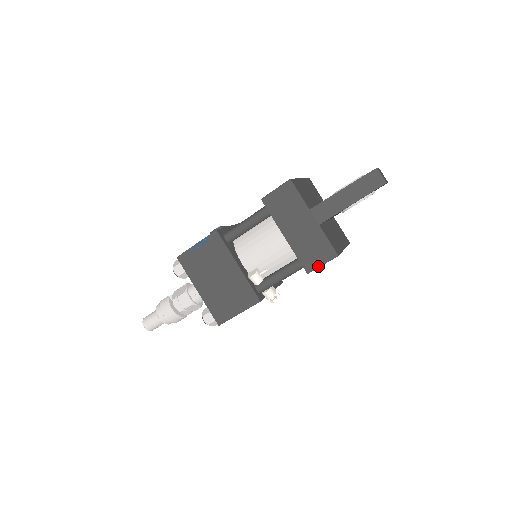
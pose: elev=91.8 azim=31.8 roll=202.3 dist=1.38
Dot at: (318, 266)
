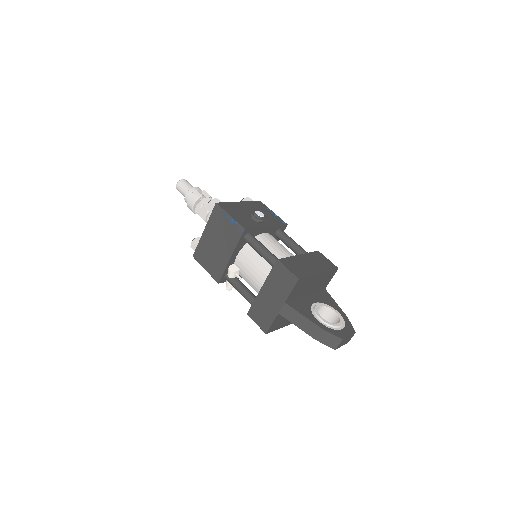
Dot at: (254, 321)
